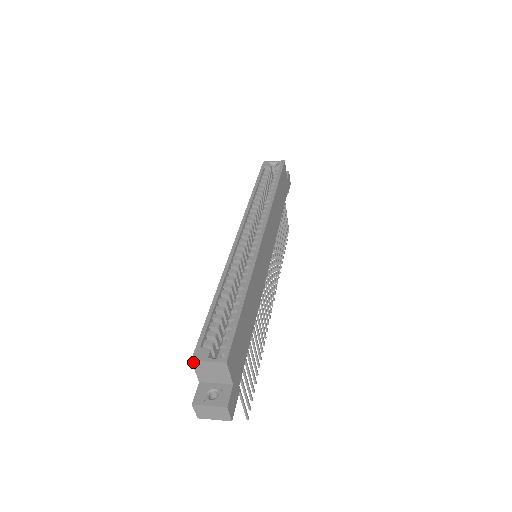
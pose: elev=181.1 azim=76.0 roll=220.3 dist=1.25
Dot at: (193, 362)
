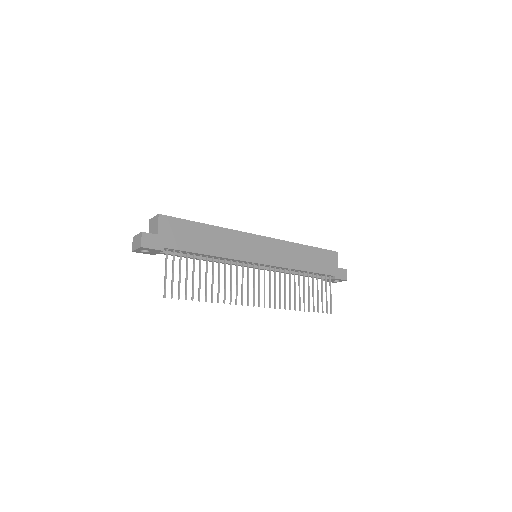
Dot at: (150, 220)
